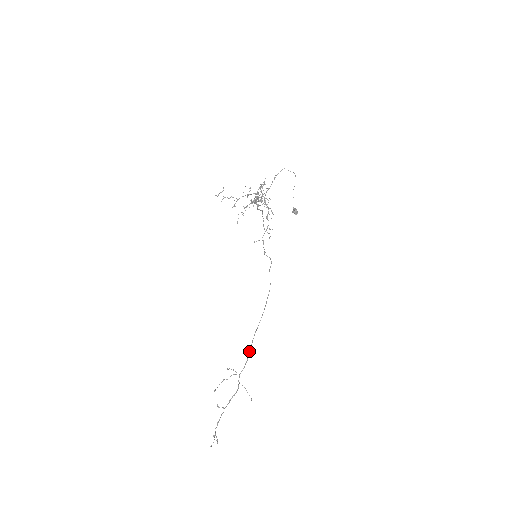
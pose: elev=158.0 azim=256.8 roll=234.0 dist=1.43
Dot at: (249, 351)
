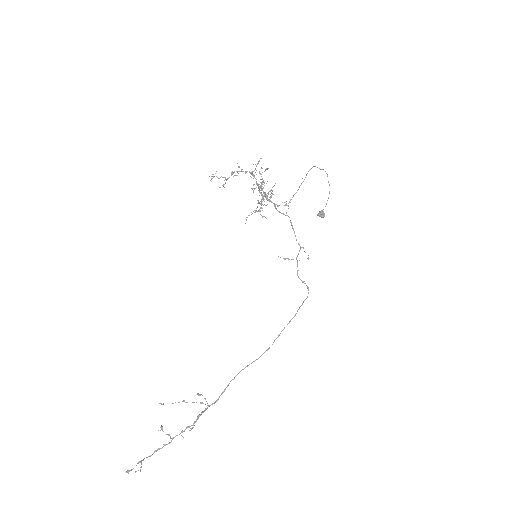
Dot at: occluded
